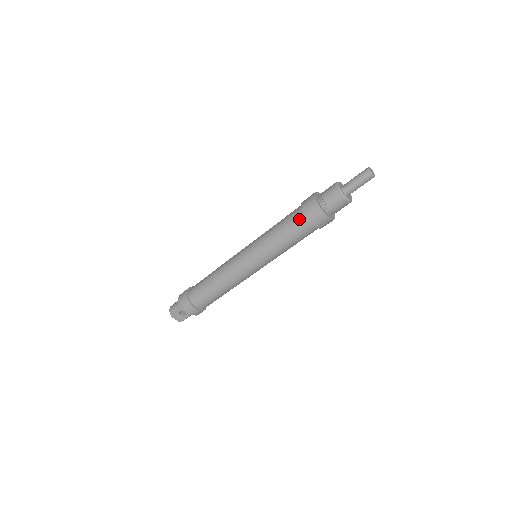
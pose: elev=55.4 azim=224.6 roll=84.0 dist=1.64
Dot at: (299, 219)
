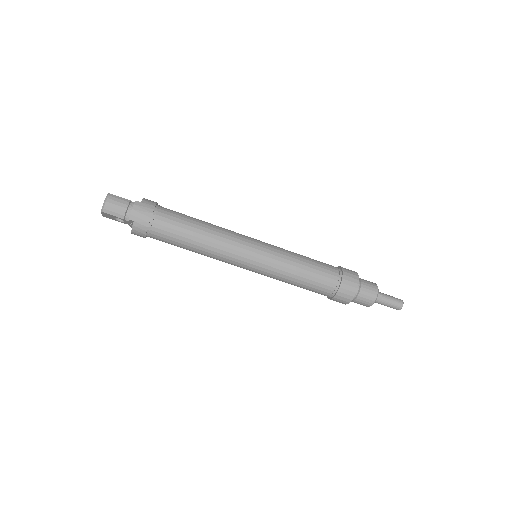
Dot at: (328, 289)
